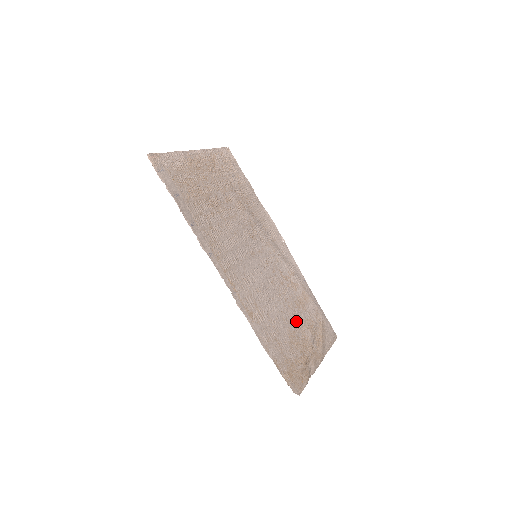
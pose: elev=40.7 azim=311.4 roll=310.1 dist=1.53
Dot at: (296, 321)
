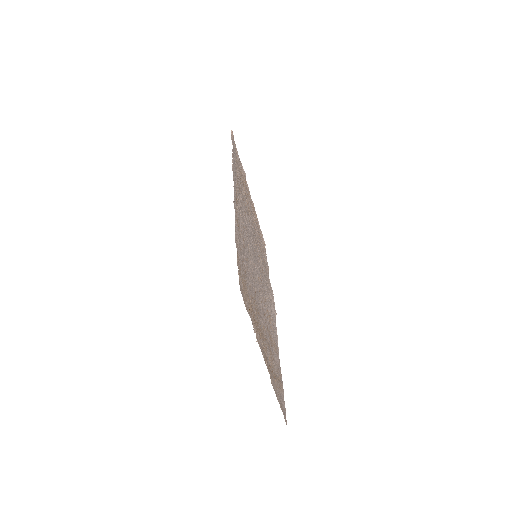
Dot at: (262, 320)
